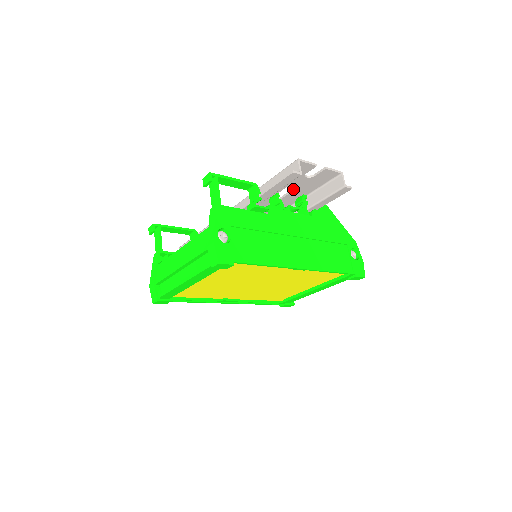
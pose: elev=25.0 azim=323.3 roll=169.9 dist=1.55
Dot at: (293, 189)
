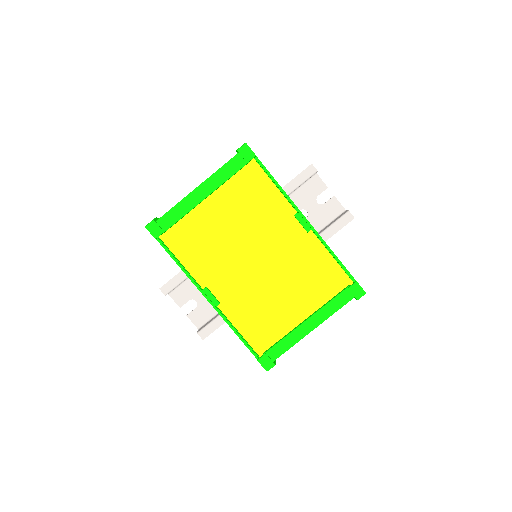
Dot at: occluded
